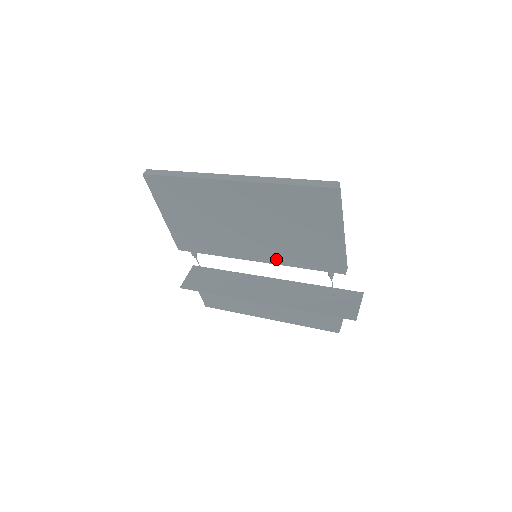
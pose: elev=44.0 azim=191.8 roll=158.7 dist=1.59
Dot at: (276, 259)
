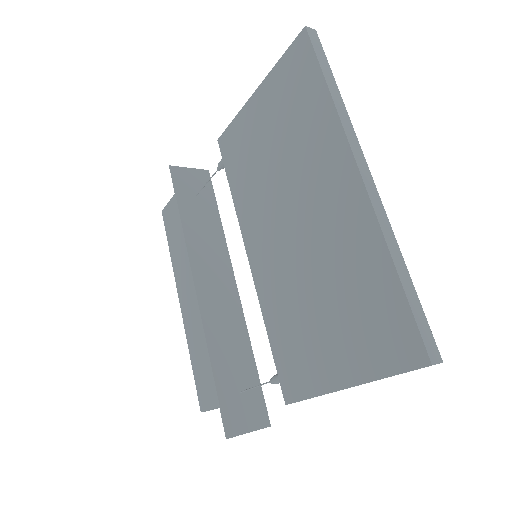
Dot at: (264, 289)
